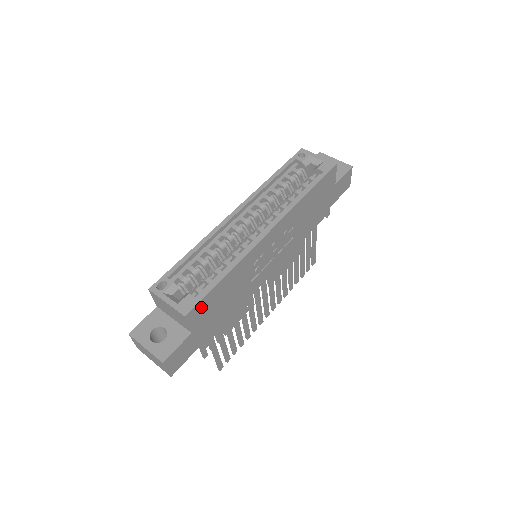
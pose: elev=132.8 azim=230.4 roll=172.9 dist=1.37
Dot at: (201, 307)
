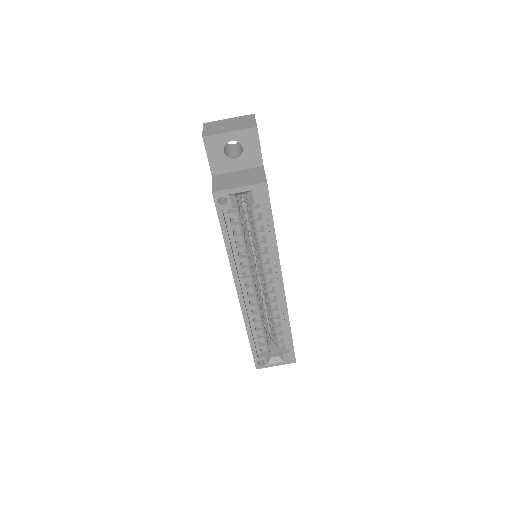
Dot at: occluded
